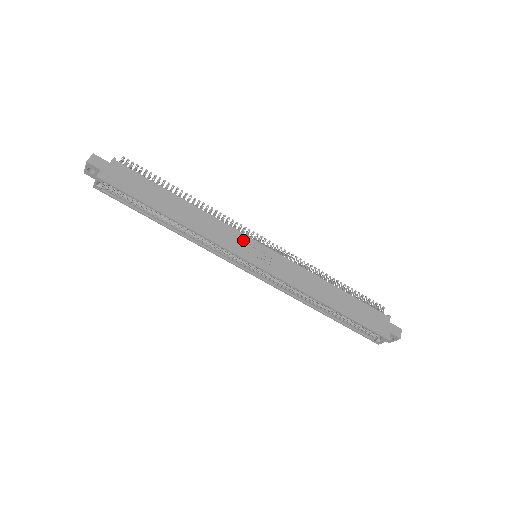
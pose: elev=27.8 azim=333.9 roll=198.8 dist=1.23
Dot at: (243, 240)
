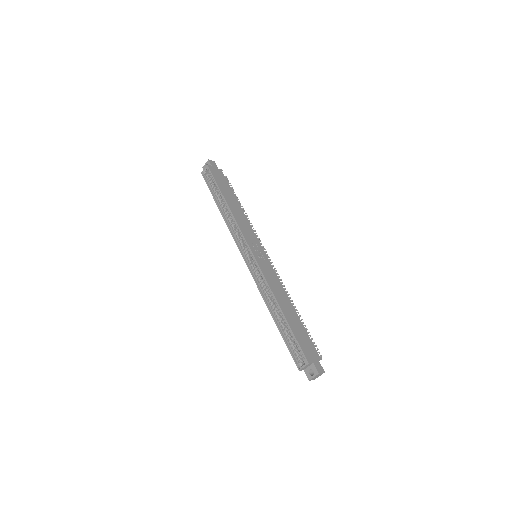
Dot at: (255, 240)
